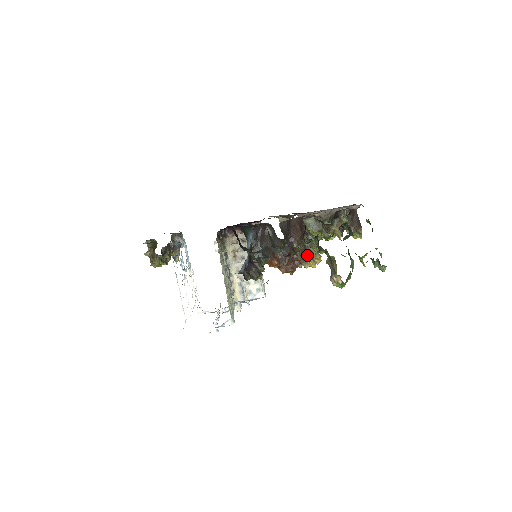
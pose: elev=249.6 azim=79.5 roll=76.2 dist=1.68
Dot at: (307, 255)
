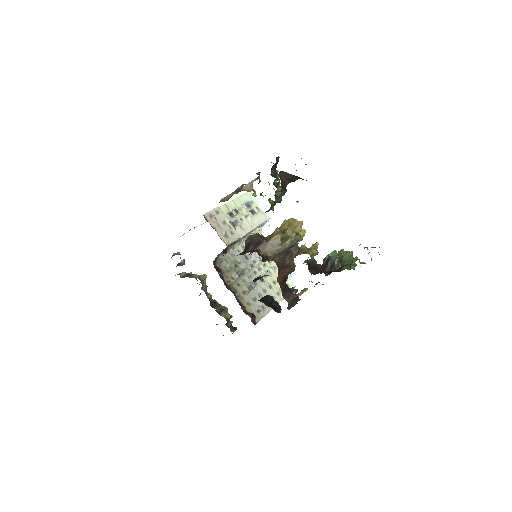
Dot at: occluded
